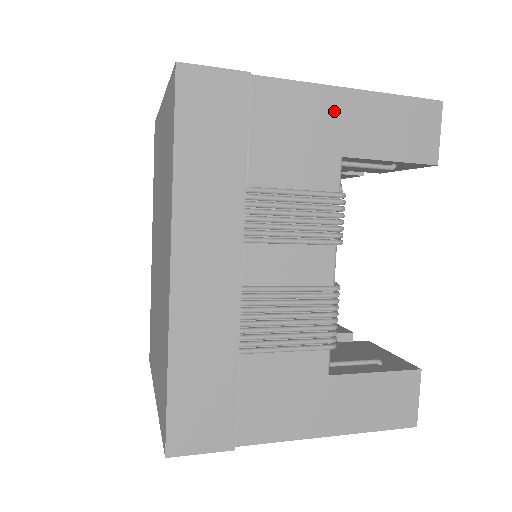
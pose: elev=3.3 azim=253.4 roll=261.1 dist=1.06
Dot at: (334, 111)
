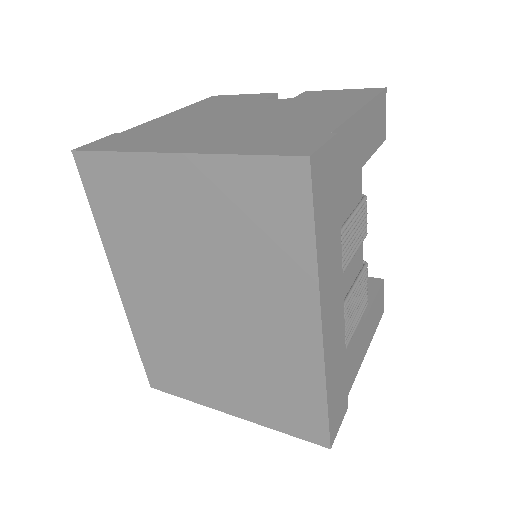
Dot at: (358, 133)
